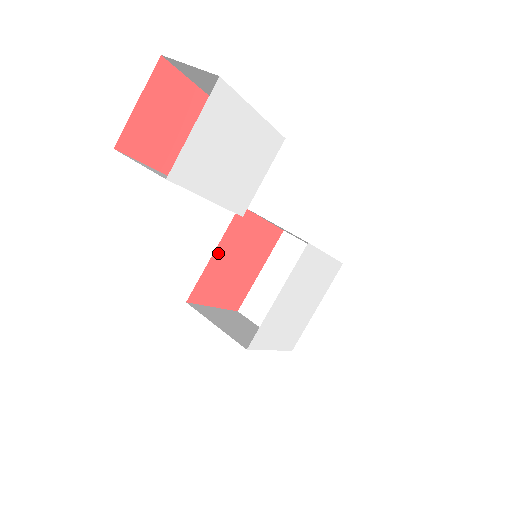
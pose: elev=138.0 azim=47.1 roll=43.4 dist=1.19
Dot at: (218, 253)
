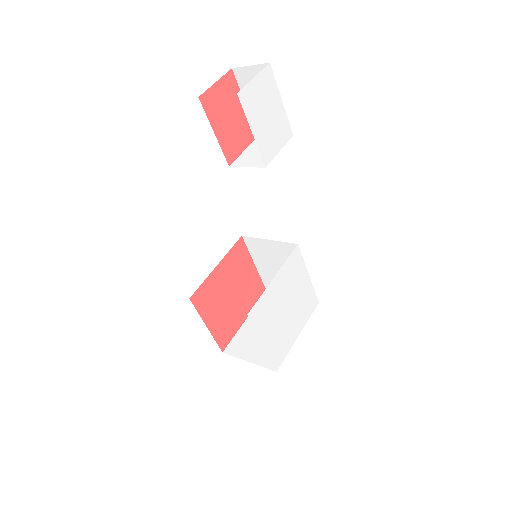
Dot at: (220, 268)
